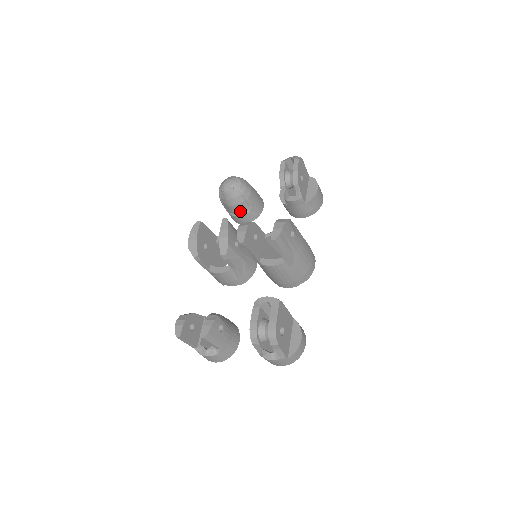
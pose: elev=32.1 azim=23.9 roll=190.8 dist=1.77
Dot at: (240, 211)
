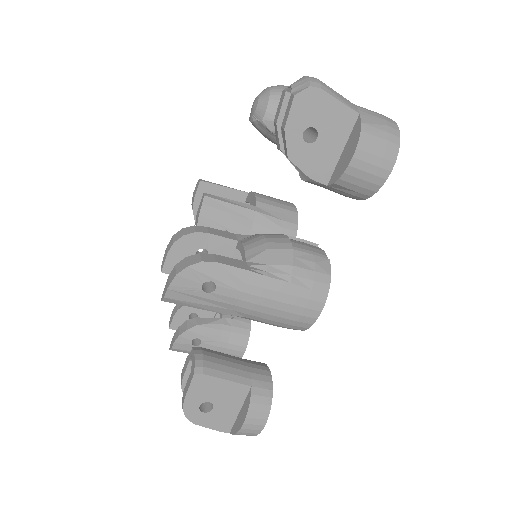
Dot at: occluded
